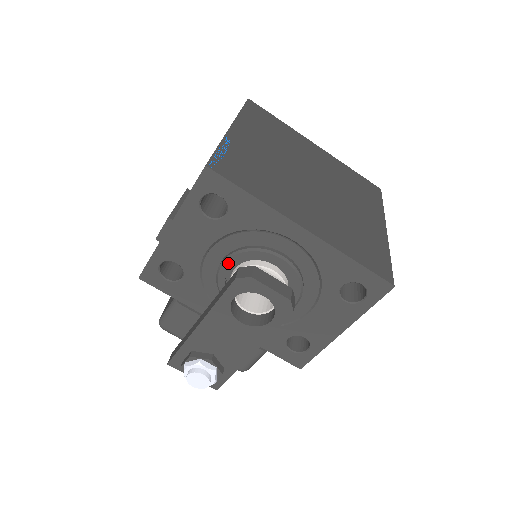
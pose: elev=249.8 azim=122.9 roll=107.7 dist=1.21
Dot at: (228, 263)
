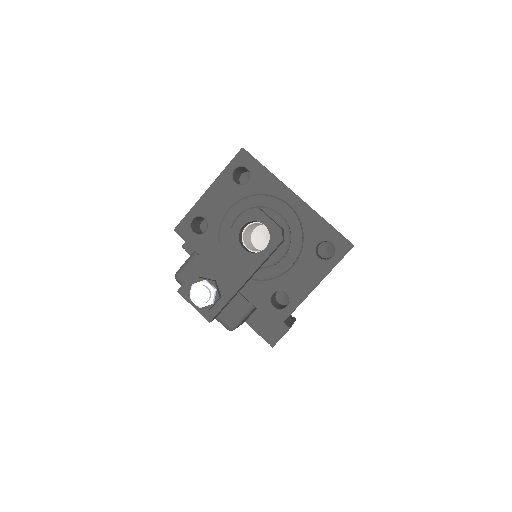
Dot at: occluded
